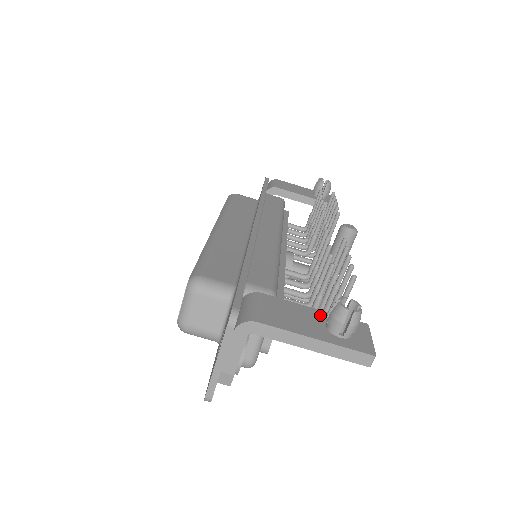
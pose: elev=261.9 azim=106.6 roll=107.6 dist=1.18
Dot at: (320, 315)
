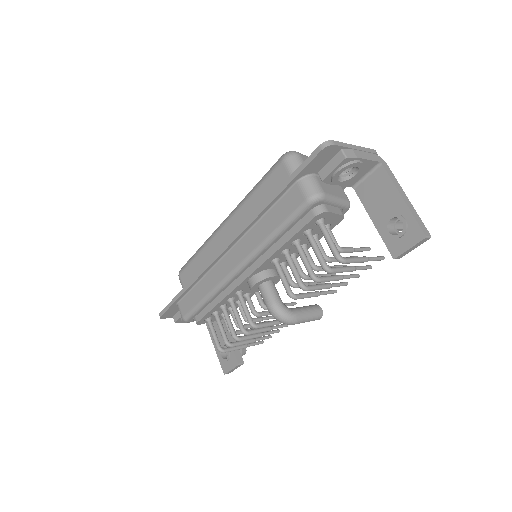
Dot at: occluded
